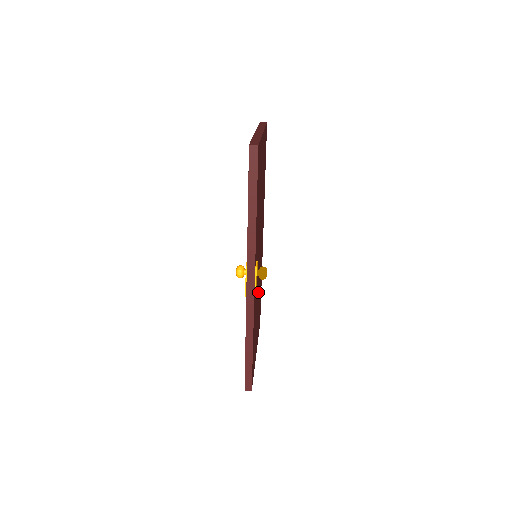
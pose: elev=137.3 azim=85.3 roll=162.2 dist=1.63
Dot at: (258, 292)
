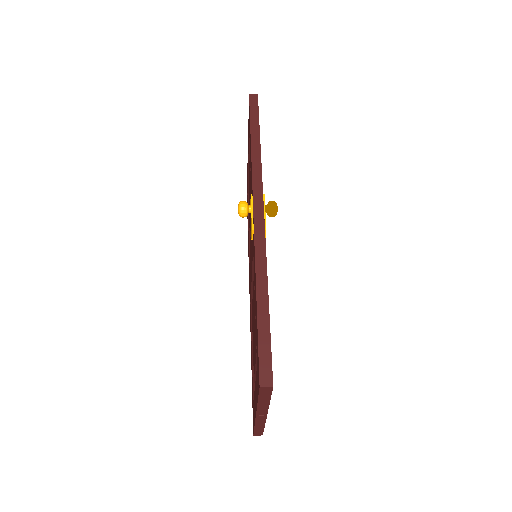
Dot at: occluded
